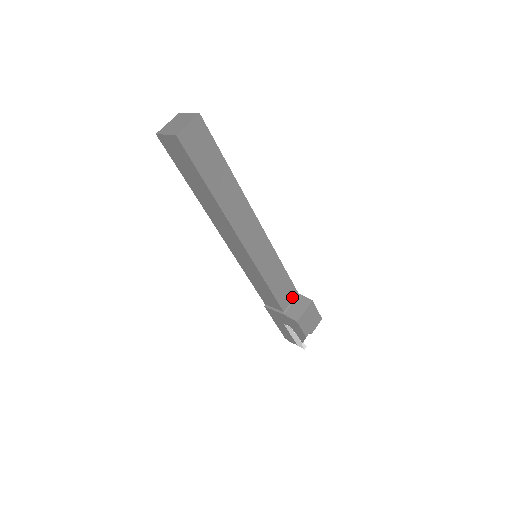
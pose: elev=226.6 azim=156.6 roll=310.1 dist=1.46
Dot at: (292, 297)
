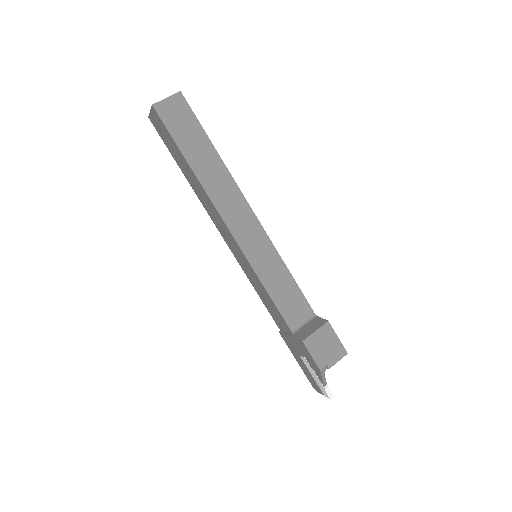
Dot at: (306, 317)
